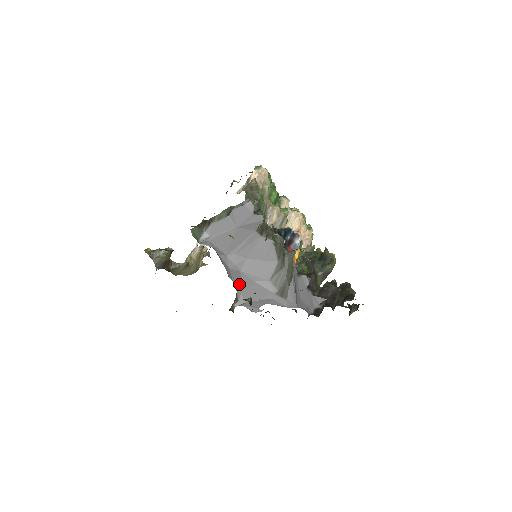
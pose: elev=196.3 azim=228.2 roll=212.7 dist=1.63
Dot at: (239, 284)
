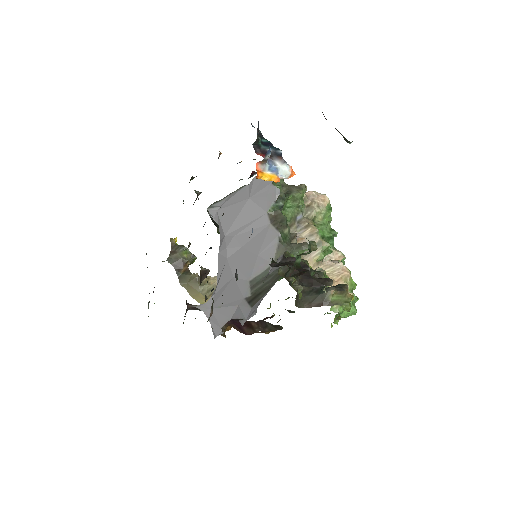
Dot at: (219, 281)
